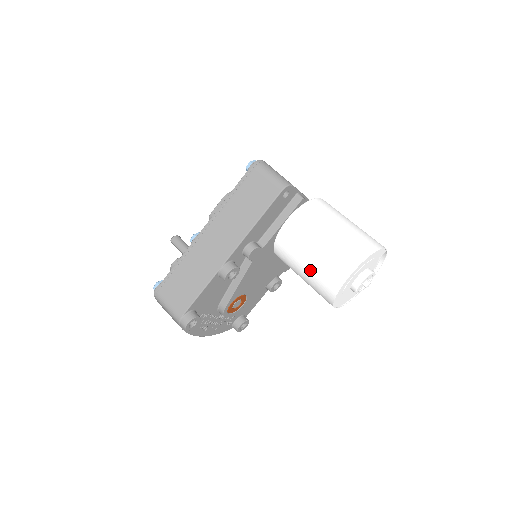
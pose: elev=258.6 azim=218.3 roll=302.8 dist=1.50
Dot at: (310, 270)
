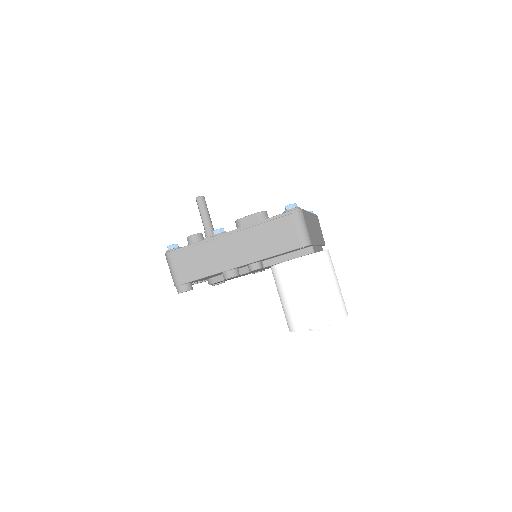
Dot at: (288, 304)
